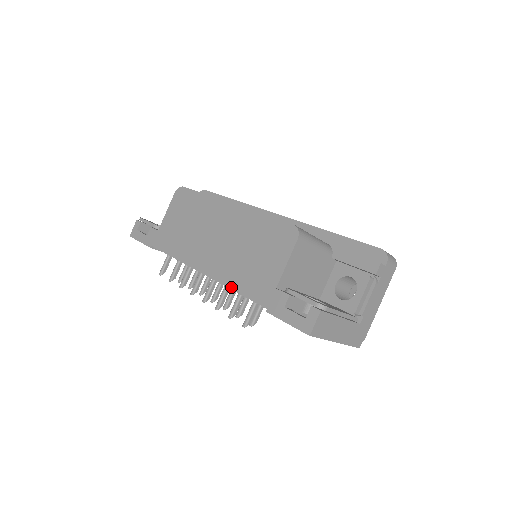
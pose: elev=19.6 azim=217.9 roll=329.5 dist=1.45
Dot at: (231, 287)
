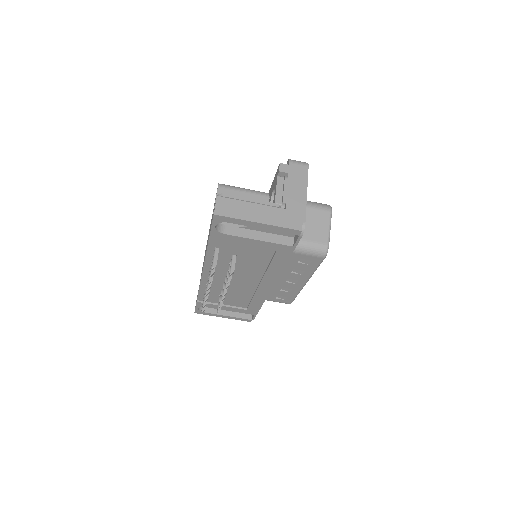
Dot at: (205, 255)
